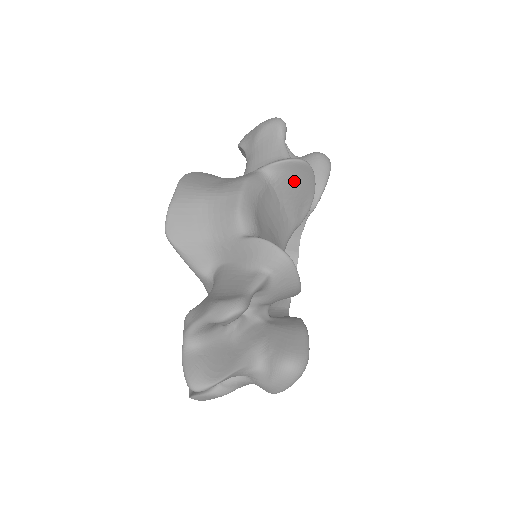
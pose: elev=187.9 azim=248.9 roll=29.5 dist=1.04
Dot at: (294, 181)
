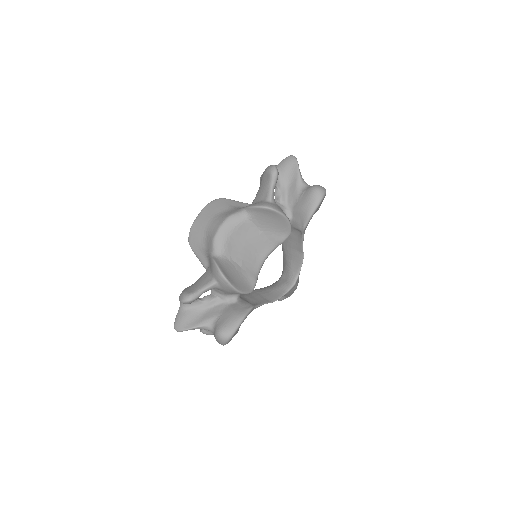
Dot at: (267, 218)
